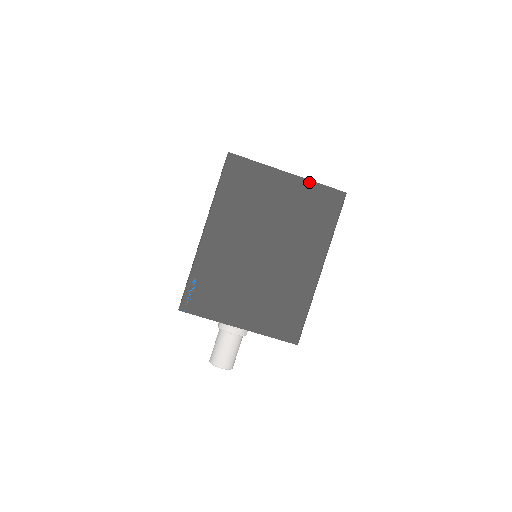
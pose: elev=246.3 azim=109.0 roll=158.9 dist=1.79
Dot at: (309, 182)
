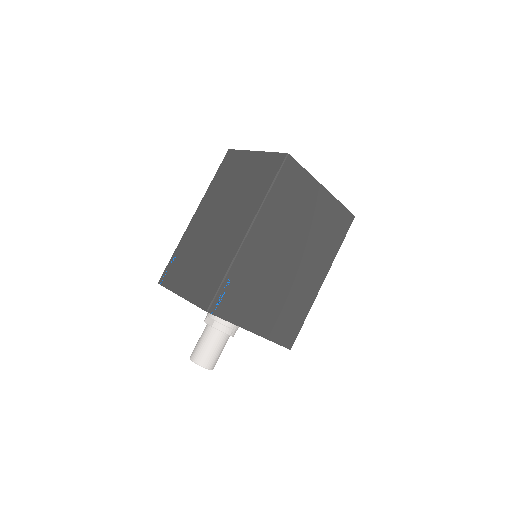
Dot at: (336, 200)
